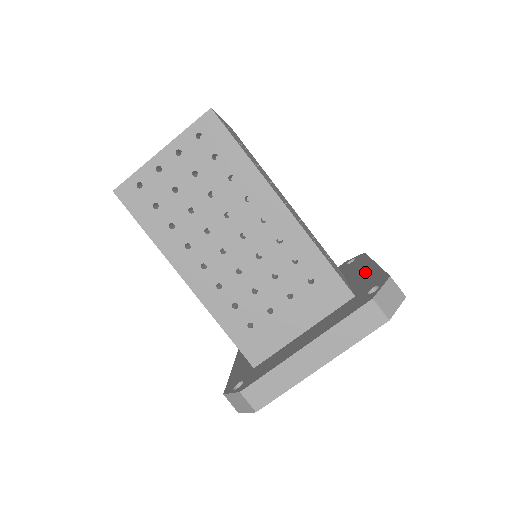
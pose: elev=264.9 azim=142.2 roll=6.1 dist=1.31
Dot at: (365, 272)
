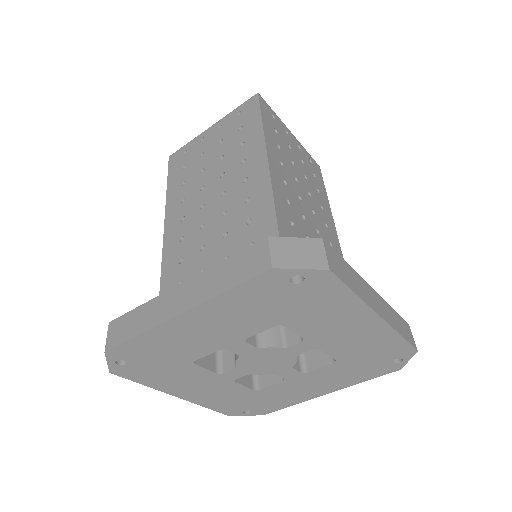
Dot at: occluded
